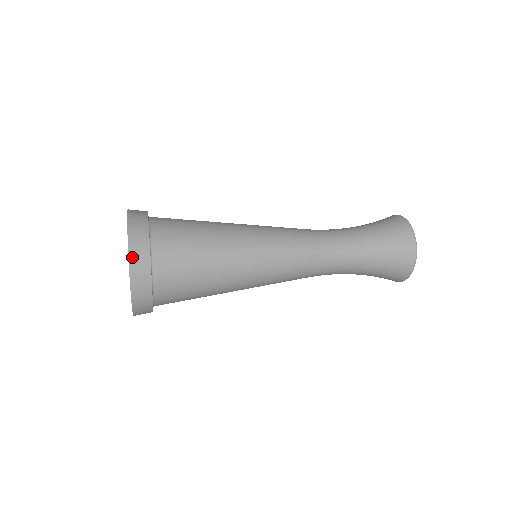
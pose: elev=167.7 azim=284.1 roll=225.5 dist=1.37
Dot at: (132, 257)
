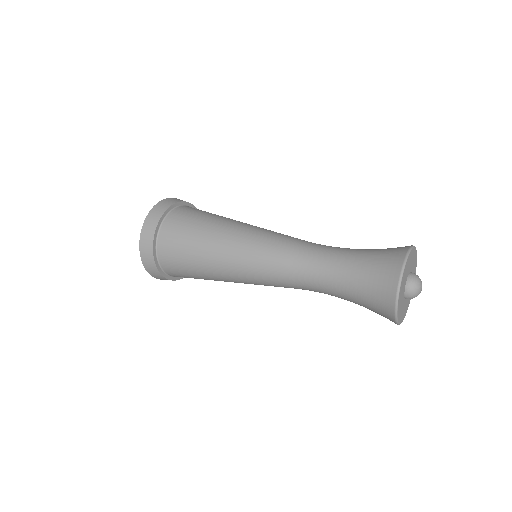
Dot at: (148, 218)
